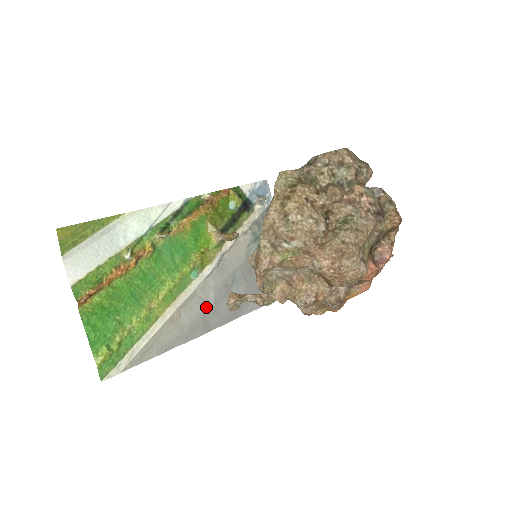
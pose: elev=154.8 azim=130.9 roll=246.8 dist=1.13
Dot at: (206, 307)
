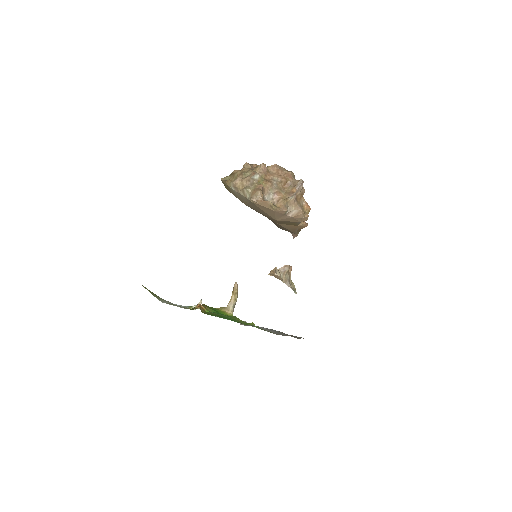
Dot at: occluded
